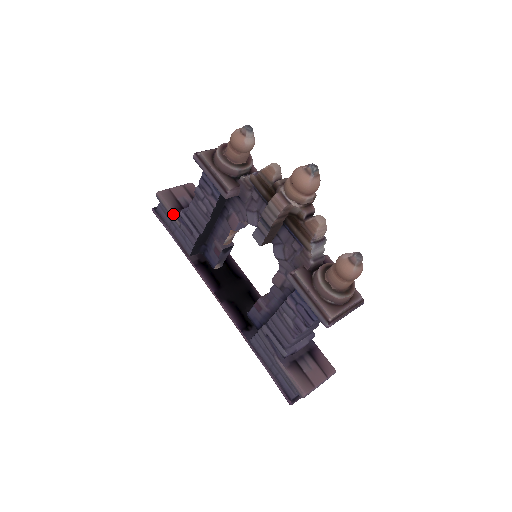
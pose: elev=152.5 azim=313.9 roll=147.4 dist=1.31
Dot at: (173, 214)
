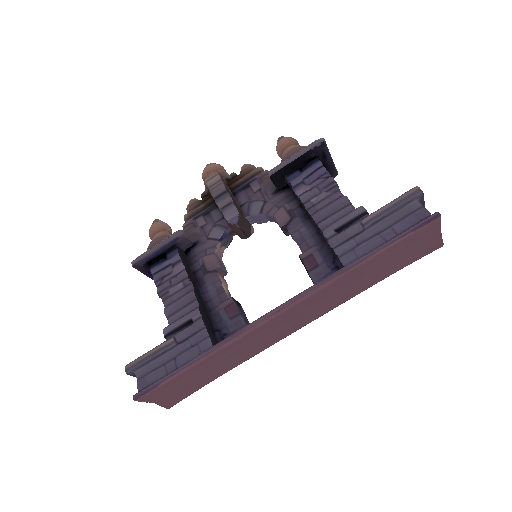
Dot at: (158, 345)
